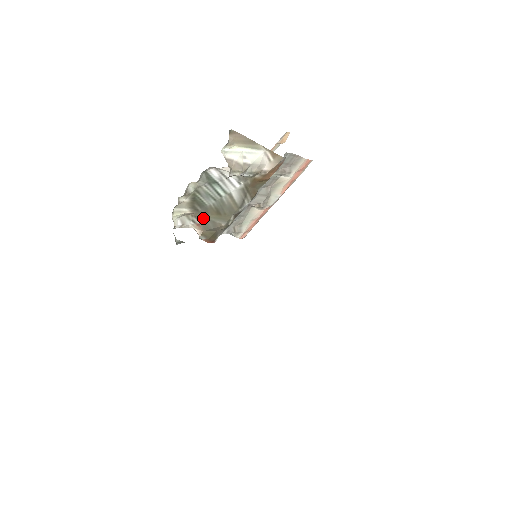
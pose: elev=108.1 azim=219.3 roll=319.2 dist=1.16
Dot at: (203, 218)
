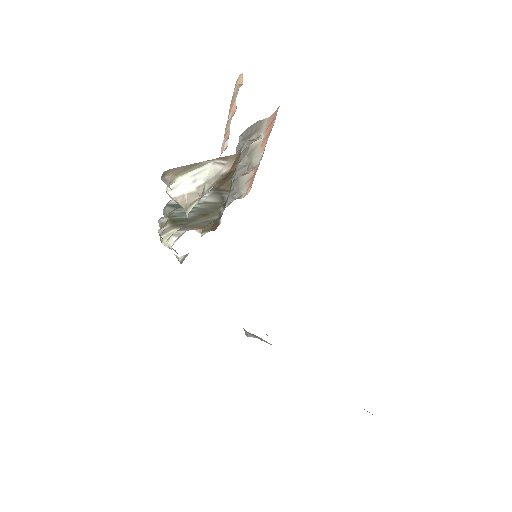
Dot at: (193, 224)
